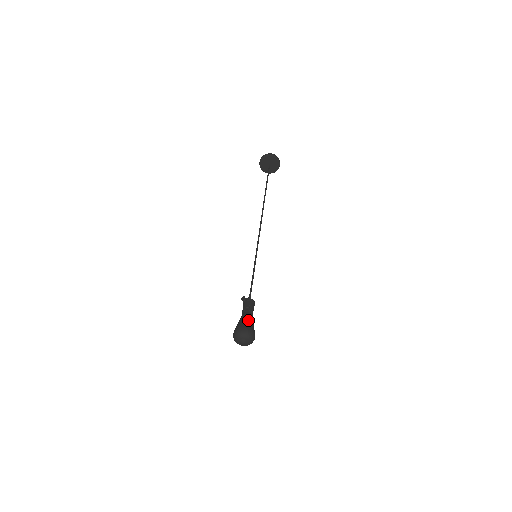
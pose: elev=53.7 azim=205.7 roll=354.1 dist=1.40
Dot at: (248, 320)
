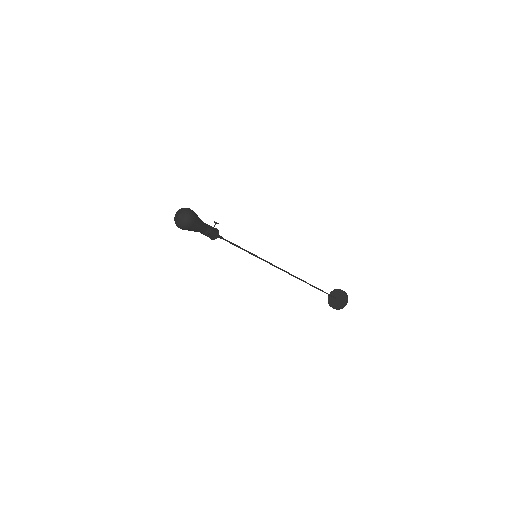
Dot at: (201, 220)
